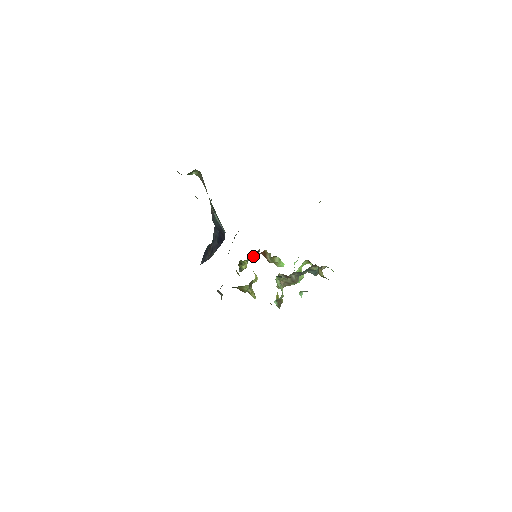
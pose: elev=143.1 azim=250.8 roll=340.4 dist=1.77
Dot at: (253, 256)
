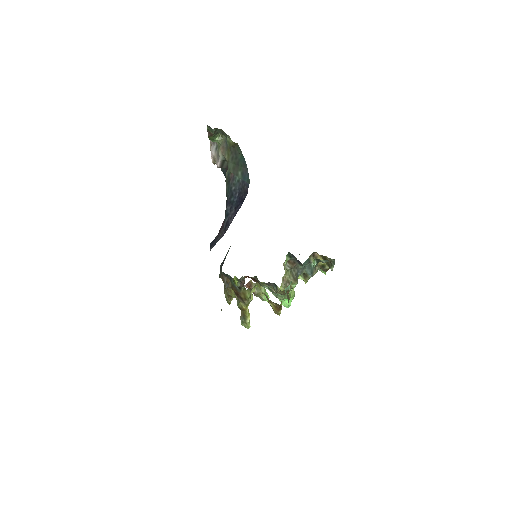
Dot at: occluded
